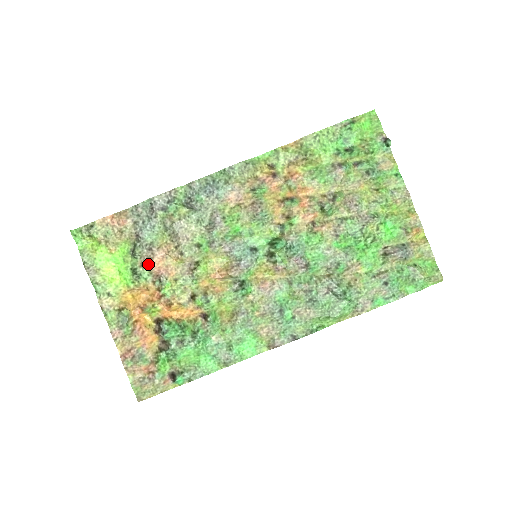
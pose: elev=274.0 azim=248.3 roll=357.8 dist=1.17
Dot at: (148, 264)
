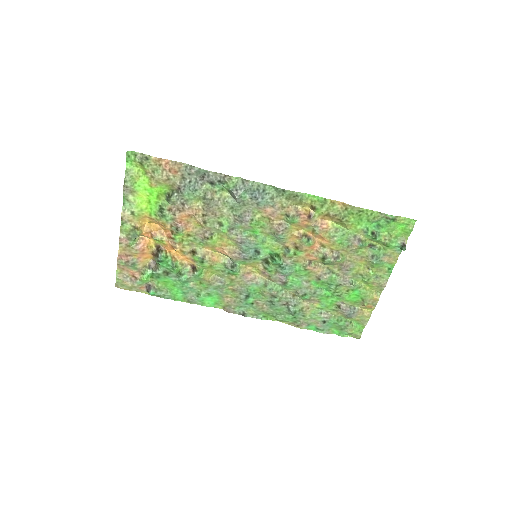
Dot at: (175, 213)
